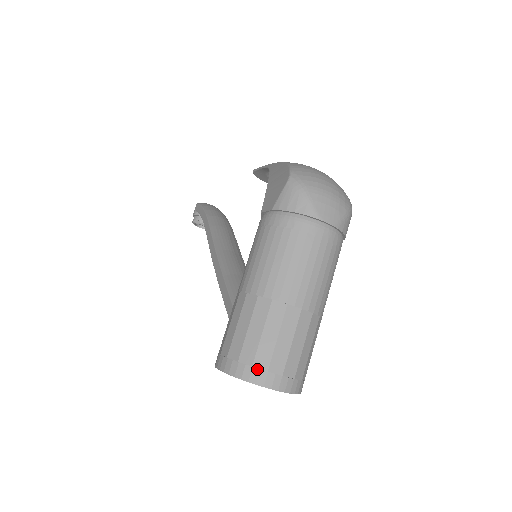
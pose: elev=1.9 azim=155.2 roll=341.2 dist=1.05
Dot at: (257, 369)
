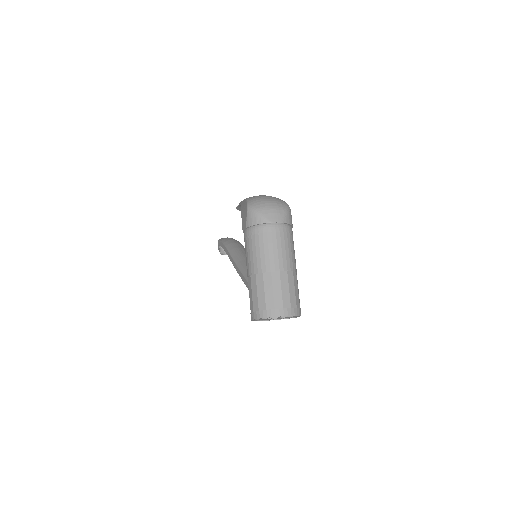
Dot at: (269, 310)
